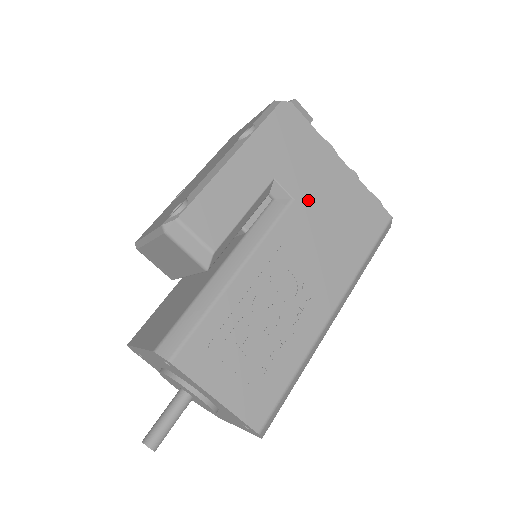
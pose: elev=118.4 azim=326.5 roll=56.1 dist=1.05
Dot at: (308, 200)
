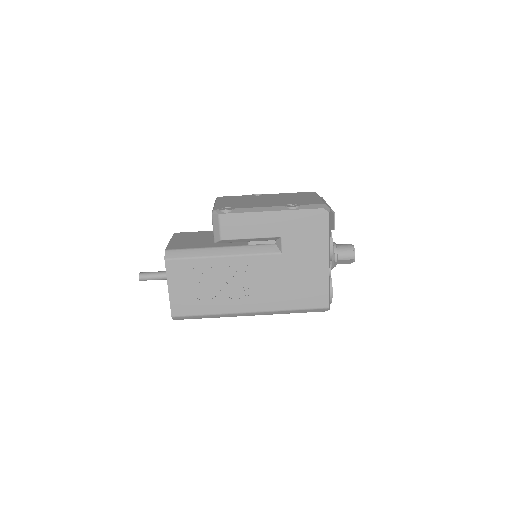
Dot at: (289, 260)
